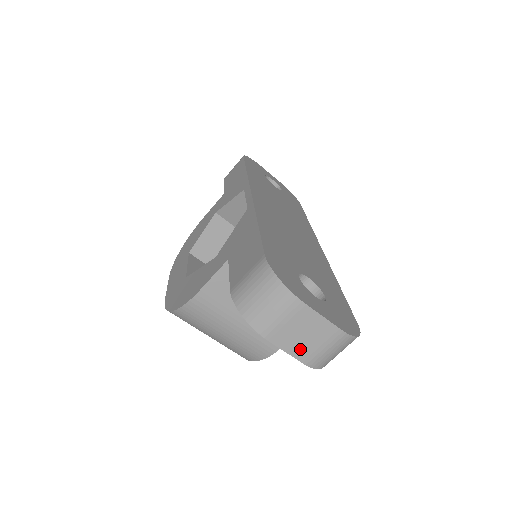
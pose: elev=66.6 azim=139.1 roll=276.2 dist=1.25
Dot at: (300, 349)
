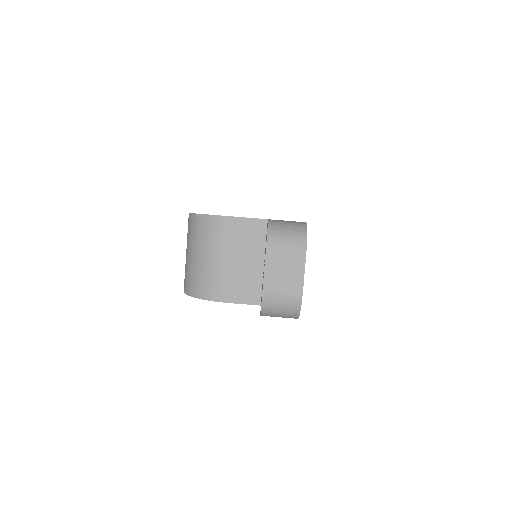
Dot at: (272, 279)
